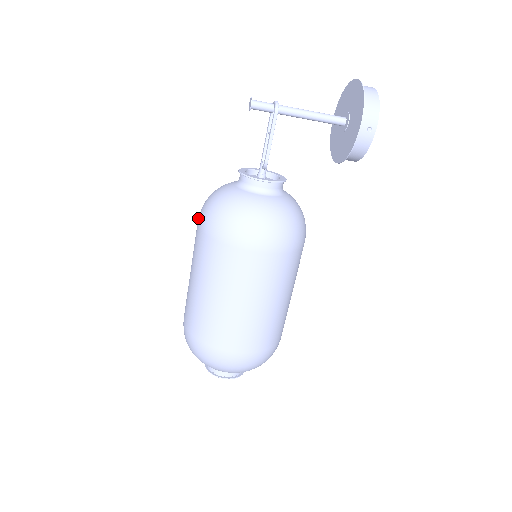
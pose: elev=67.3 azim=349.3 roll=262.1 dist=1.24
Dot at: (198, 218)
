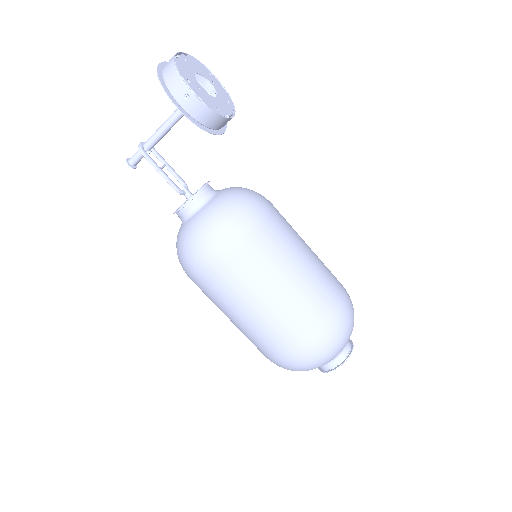
Dot at: occluded
